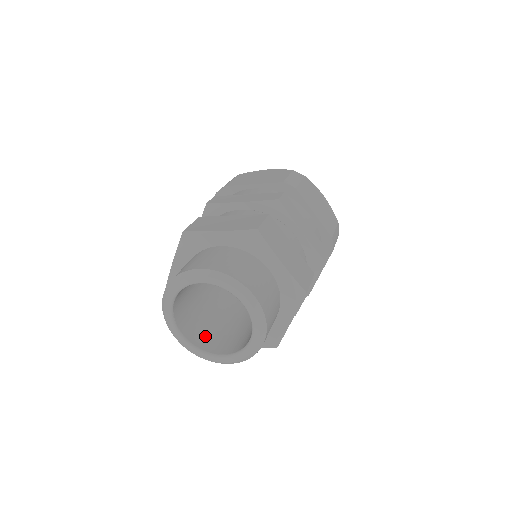
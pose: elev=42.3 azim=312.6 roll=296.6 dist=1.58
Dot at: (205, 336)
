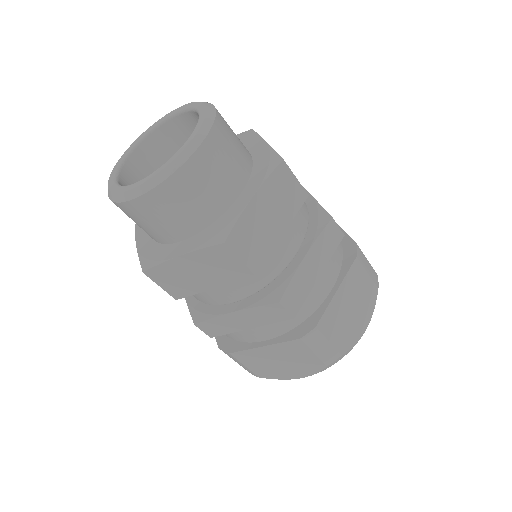
Dot at: occluded
